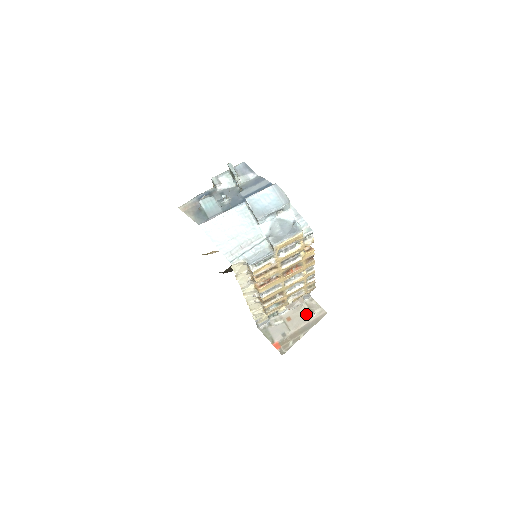
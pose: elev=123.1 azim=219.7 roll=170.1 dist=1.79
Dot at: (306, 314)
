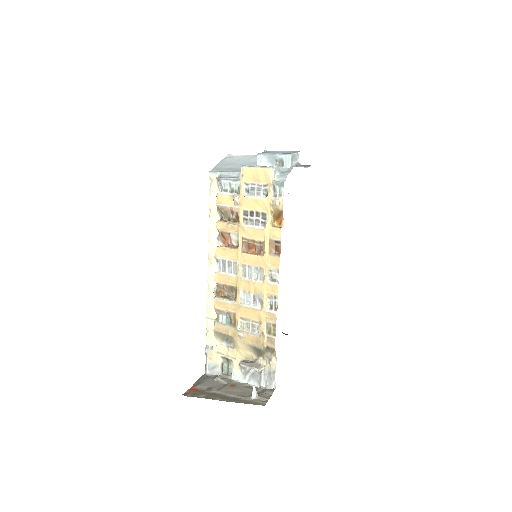
Dot at: (249, 393)
